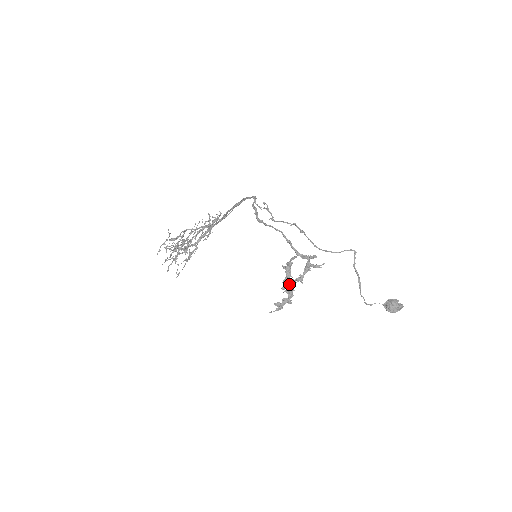
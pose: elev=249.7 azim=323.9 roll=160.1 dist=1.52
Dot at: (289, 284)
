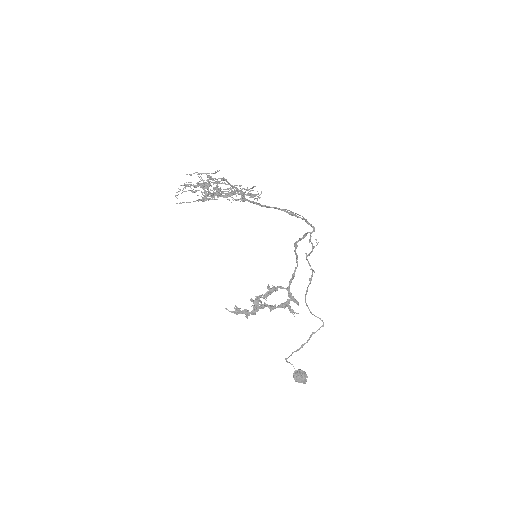
Dot at: (261, 304)
